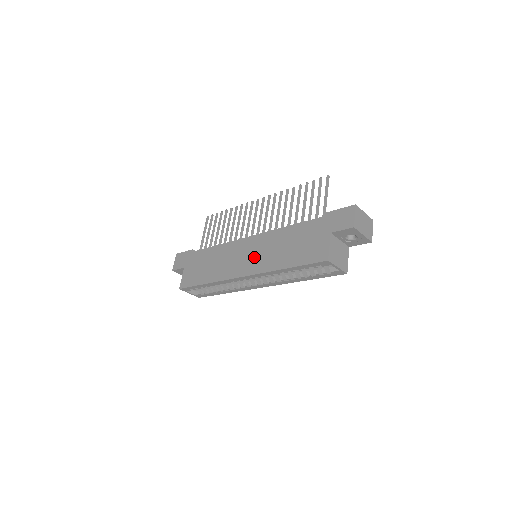
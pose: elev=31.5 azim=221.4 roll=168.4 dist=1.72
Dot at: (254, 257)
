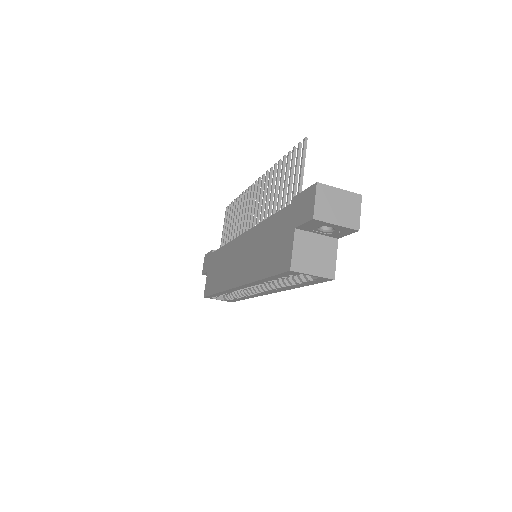
Dot at: (243, 262)
